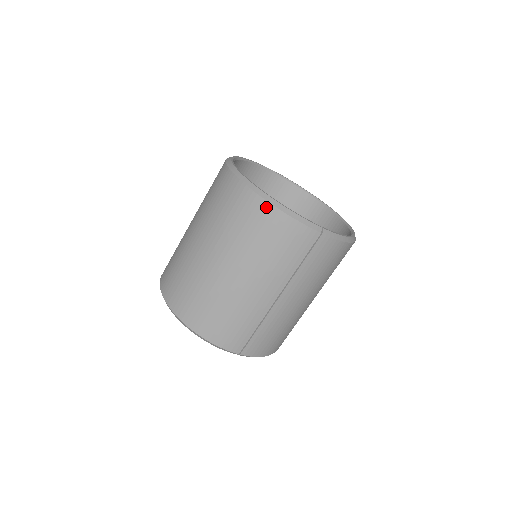
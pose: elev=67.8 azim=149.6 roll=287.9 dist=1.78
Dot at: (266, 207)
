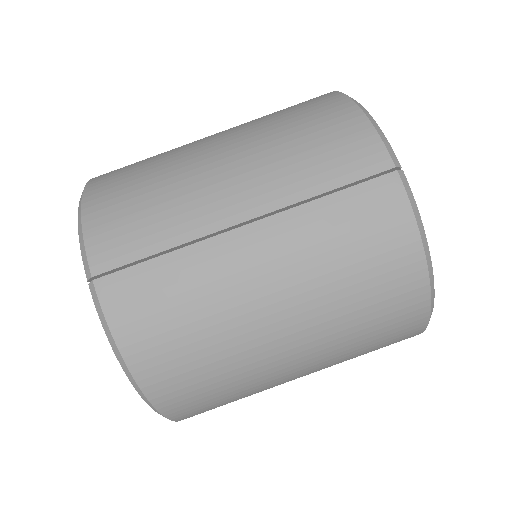
Dot at: (340, 100)
